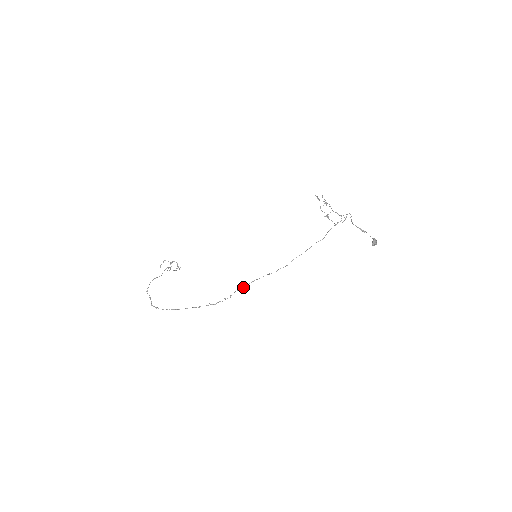
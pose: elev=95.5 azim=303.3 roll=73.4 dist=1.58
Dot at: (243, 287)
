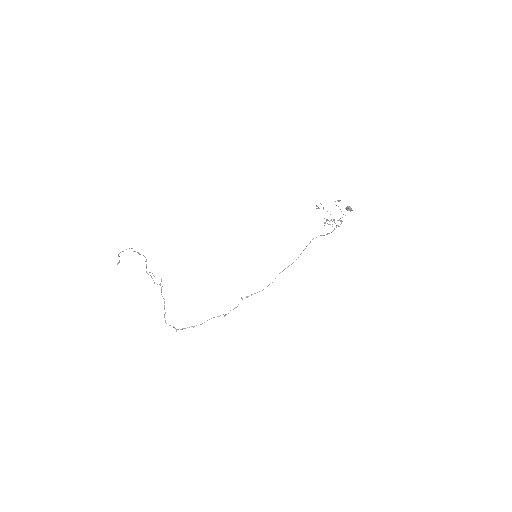
Dot at: occluded
